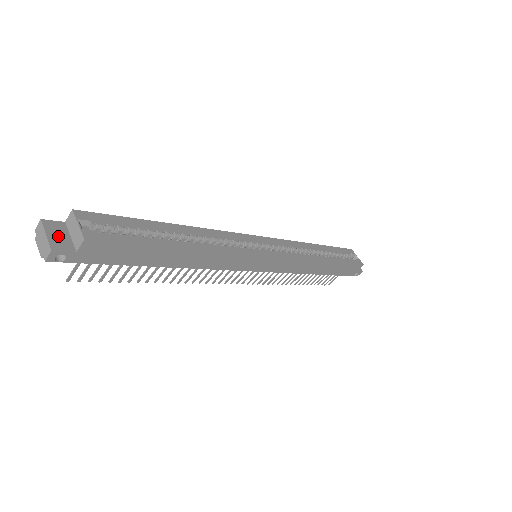
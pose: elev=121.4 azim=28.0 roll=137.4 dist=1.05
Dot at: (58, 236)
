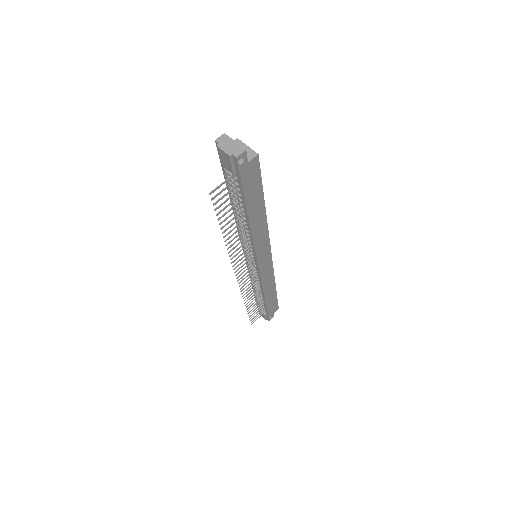
Dot at: occluded
